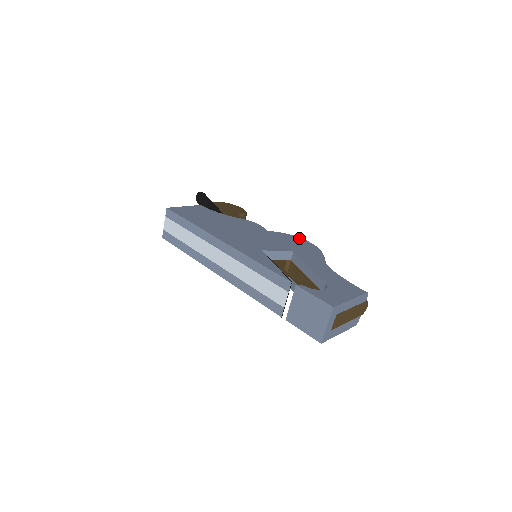
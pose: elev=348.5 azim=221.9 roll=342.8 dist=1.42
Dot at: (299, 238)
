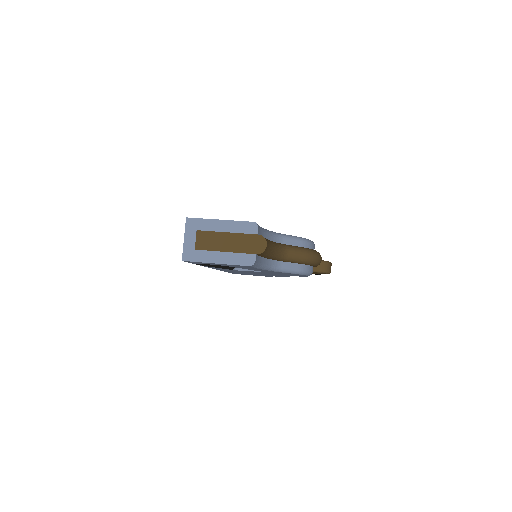
Dot at: occluded
